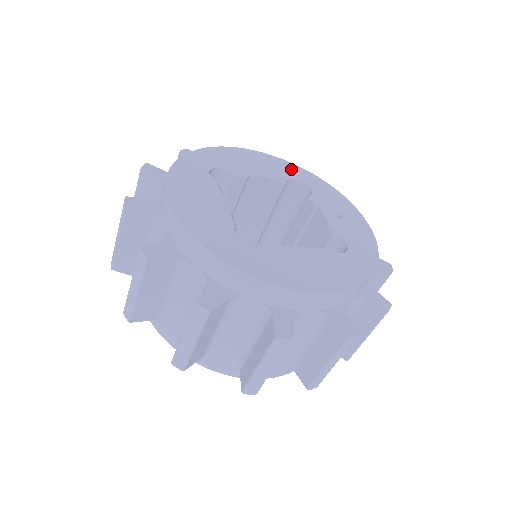
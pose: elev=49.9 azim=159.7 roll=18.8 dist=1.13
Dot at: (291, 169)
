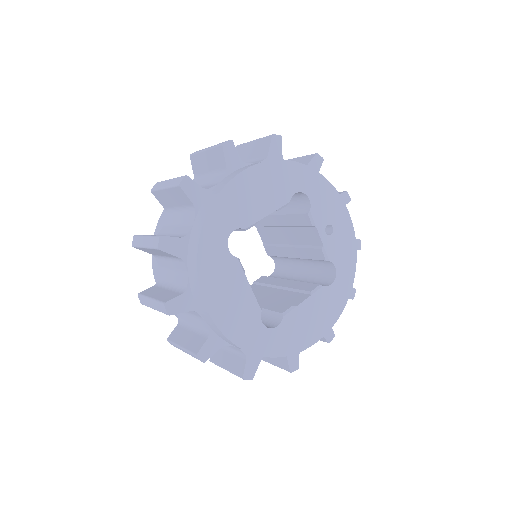
Dot at: (292, 175)
